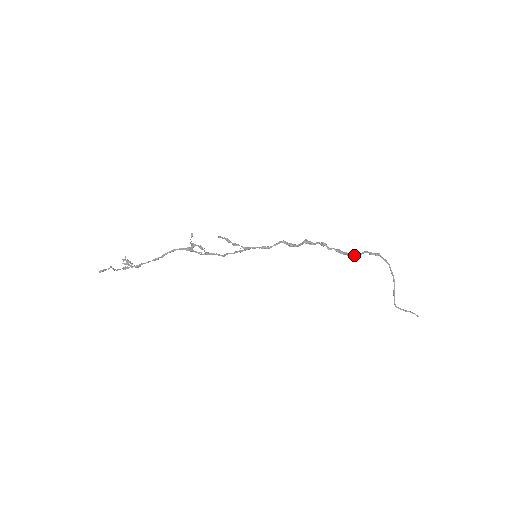
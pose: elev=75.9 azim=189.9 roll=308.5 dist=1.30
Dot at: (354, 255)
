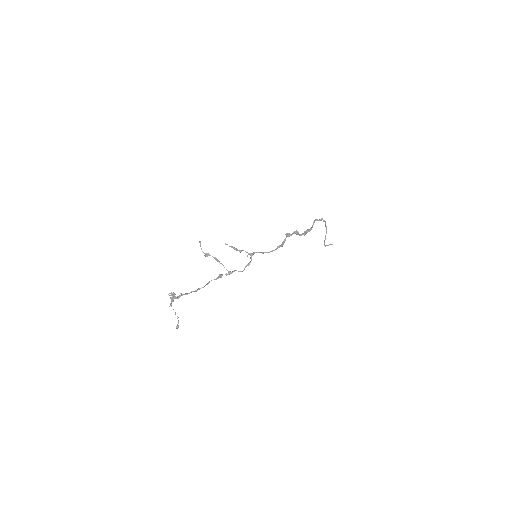
Dot at: occluded
